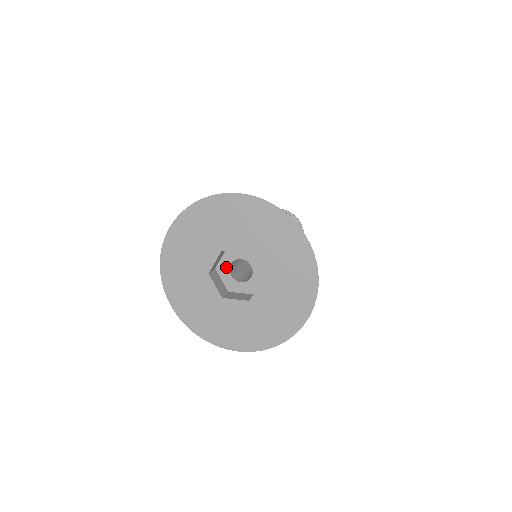
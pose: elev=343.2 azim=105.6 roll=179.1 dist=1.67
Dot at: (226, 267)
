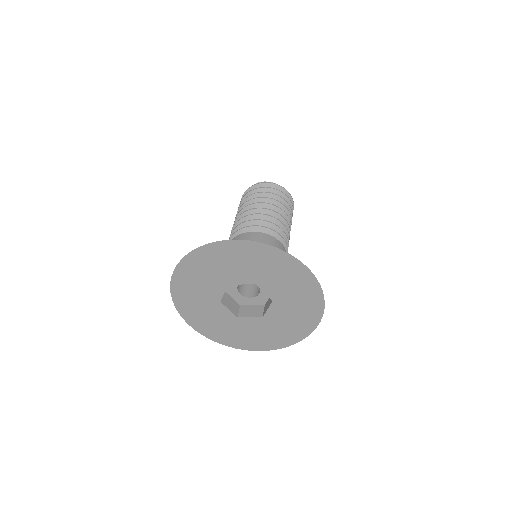
Dot at: (234, 288)
